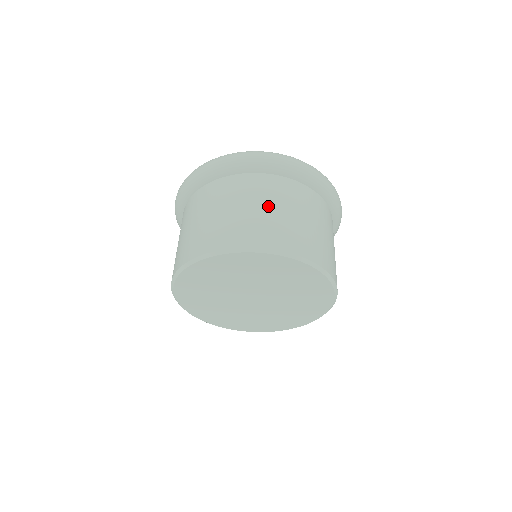
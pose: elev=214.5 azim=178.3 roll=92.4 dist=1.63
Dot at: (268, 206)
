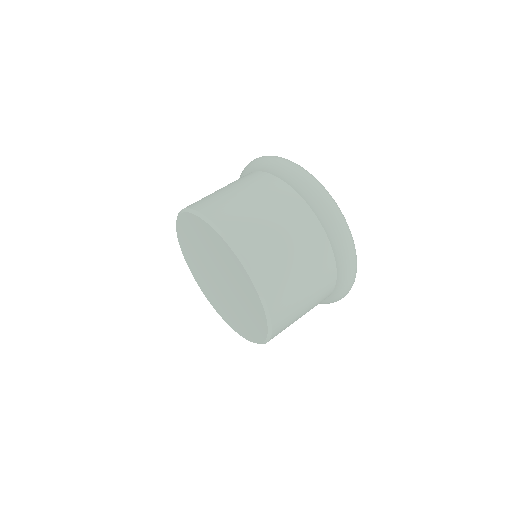
Dot at: (235, 189)
